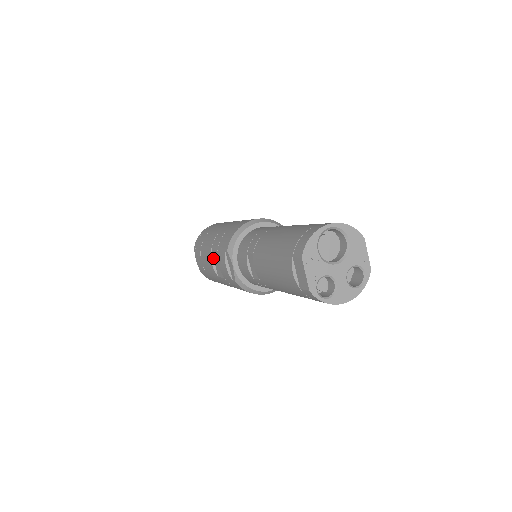
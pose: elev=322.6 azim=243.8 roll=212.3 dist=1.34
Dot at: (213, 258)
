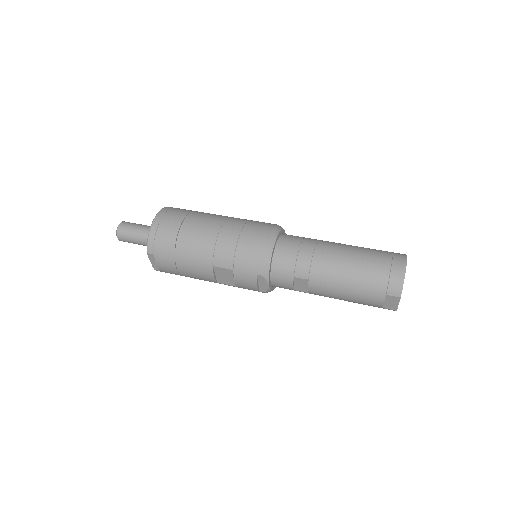
Dot at: (214, 271)
